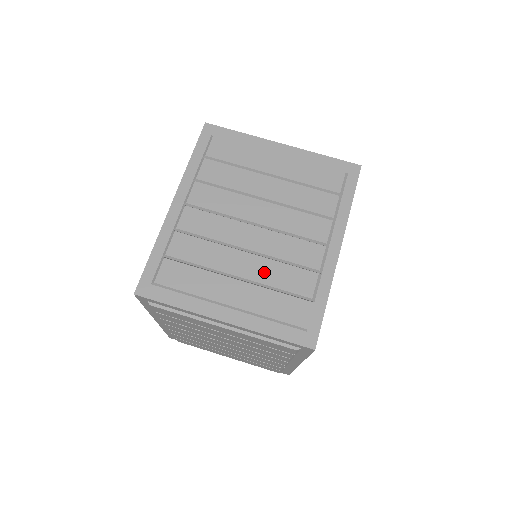
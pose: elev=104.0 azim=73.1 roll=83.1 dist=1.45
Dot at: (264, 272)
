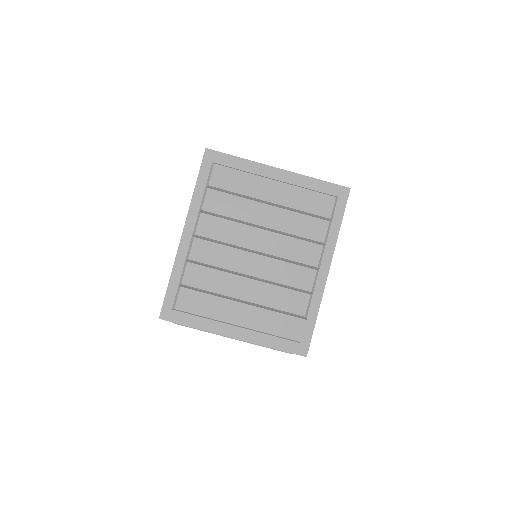
Dot at: (265, 296)
